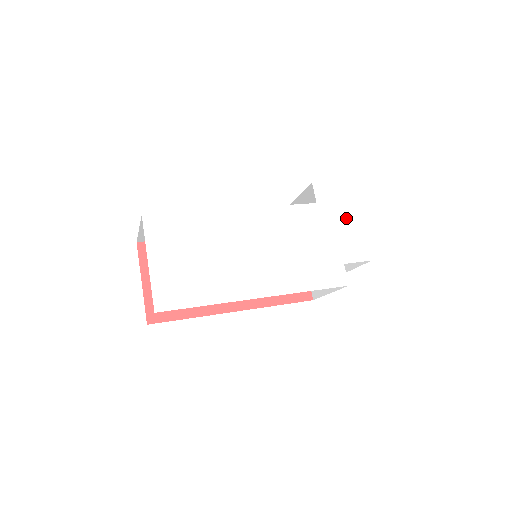
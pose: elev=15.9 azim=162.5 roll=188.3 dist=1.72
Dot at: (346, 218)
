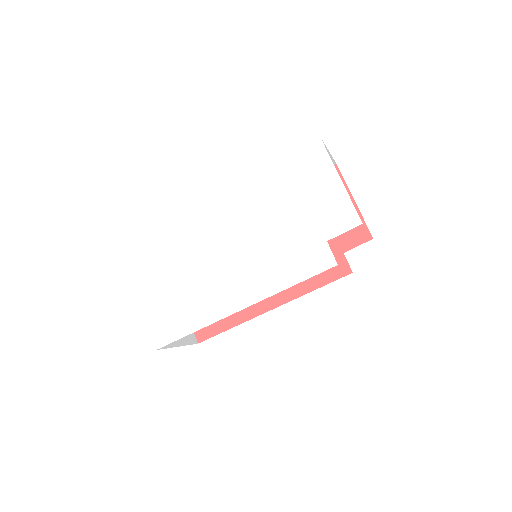
Dot at: (319, 185)
